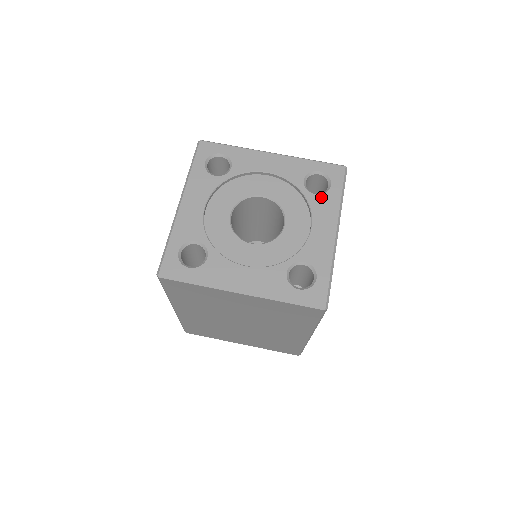
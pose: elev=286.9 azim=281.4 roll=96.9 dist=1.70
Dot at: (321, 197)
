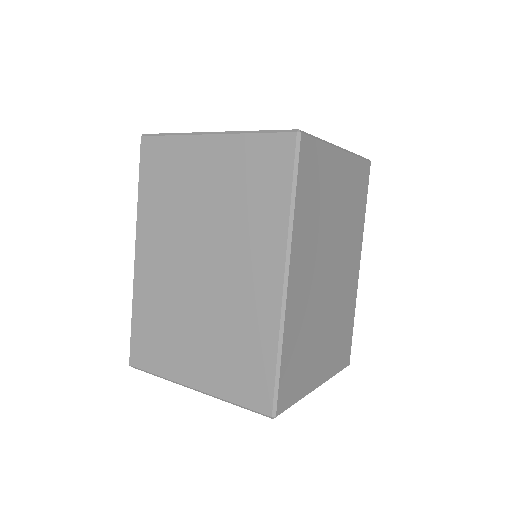
Dot at: occluded
